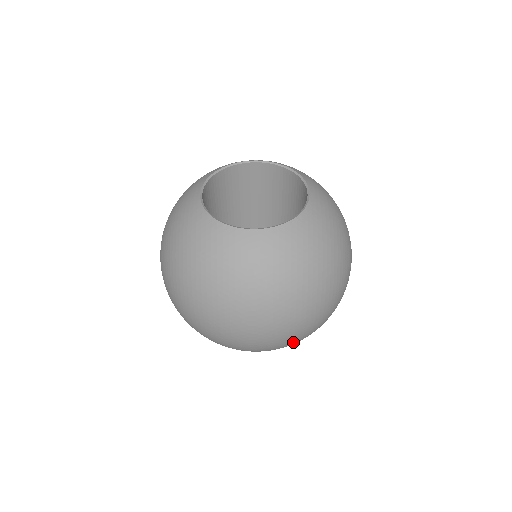
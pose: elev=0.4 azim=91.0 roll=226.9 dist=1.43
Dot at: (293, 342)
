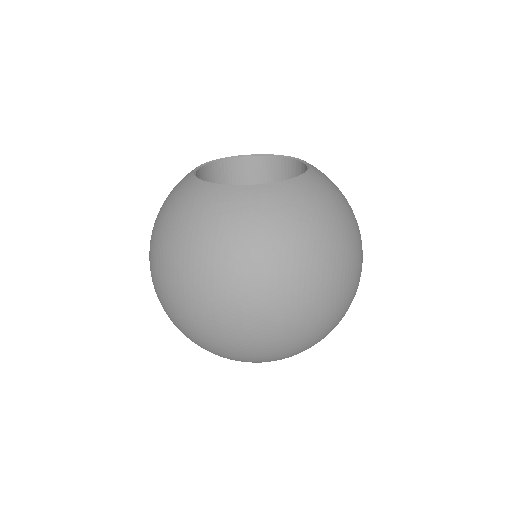
Dot at: (267, 343)
